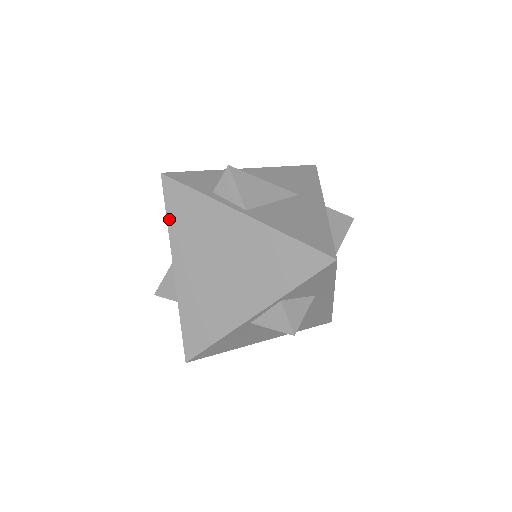
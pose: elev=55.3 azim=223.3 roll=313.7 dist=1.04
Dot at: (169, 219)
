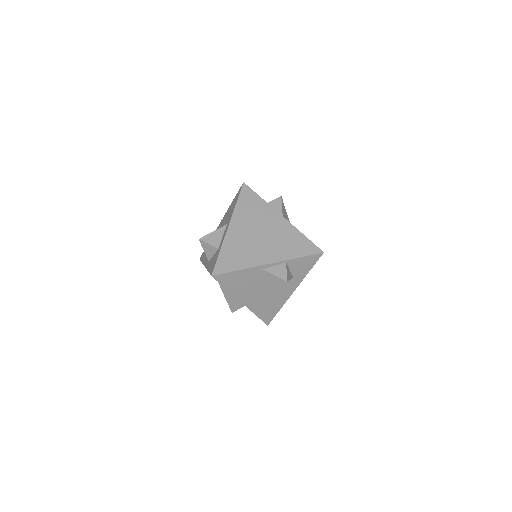
Dot at: (238, 203)
